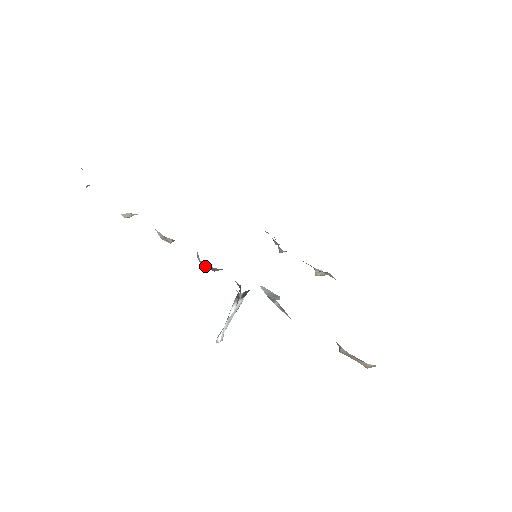
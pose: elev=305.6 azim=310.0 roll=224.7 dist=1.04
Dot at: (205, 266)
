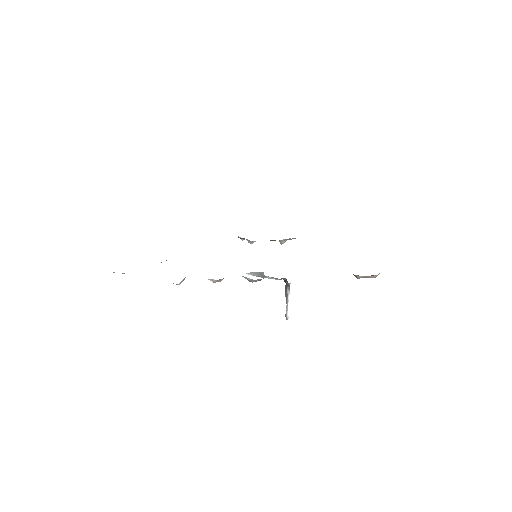
Dot at: (256, 281)
